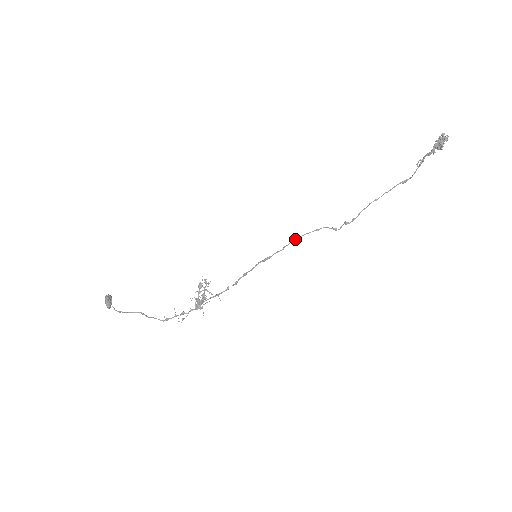
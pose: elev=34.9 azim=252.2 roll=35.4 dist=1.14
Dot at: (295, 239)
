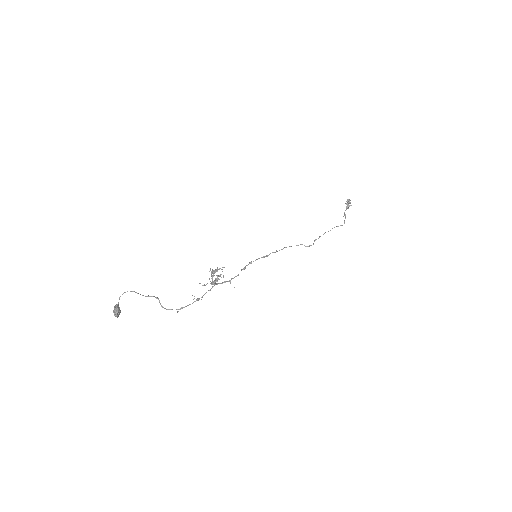
Dot at: occluded
